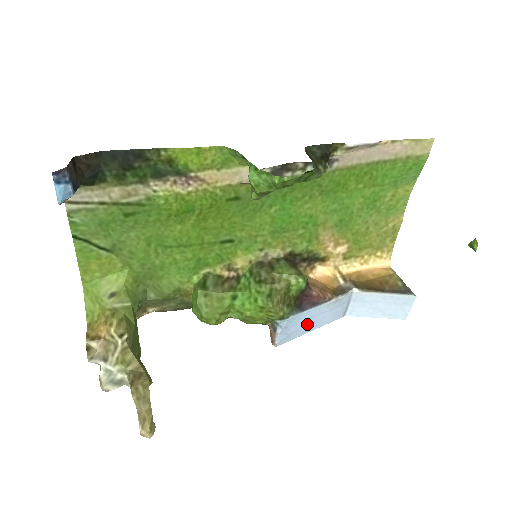
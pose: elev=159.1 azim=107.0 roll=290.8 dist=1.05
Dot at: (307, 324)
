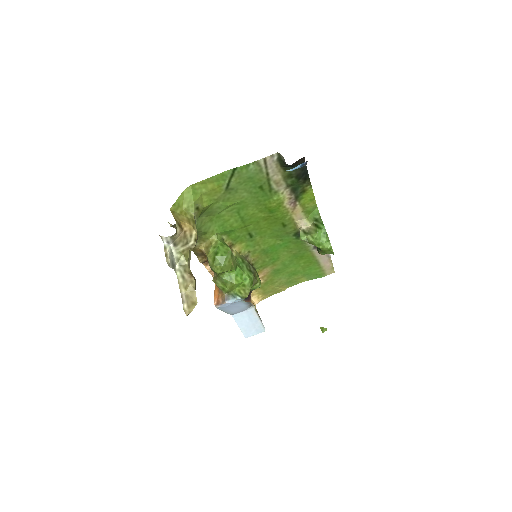
Dot at: (232, 308)
